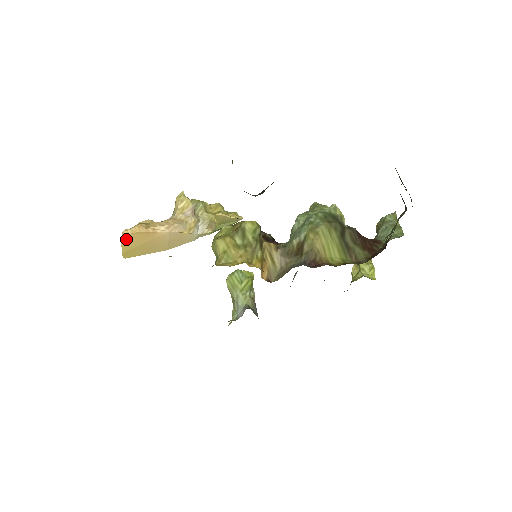
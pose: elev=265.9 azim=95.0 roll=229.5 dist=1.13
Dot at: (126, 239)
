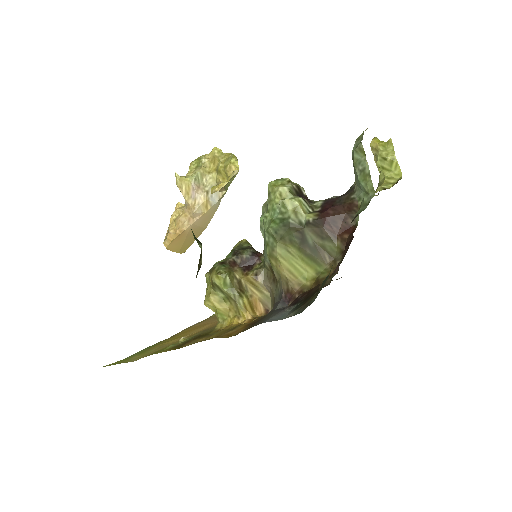
Dot at: (170, 248)
